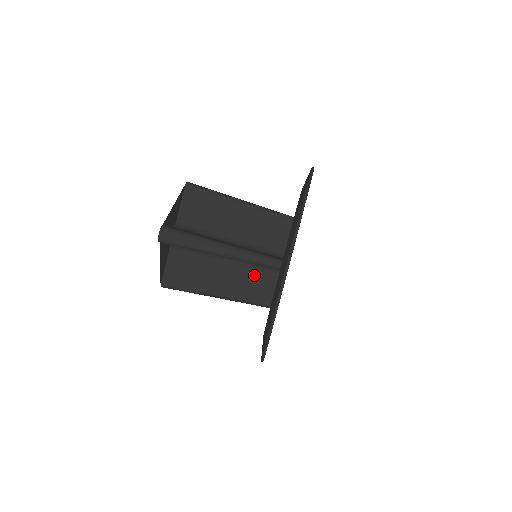
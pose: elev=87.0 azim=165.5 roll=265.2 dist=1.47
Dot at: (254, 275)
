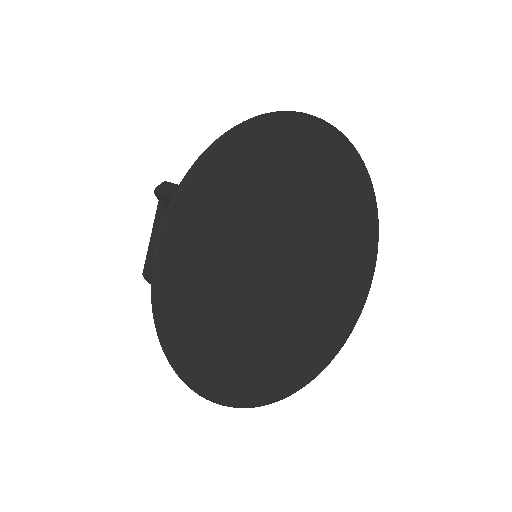
Dot at: occluded
